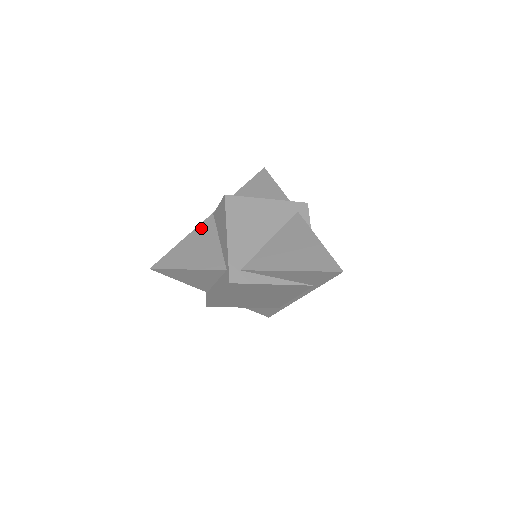
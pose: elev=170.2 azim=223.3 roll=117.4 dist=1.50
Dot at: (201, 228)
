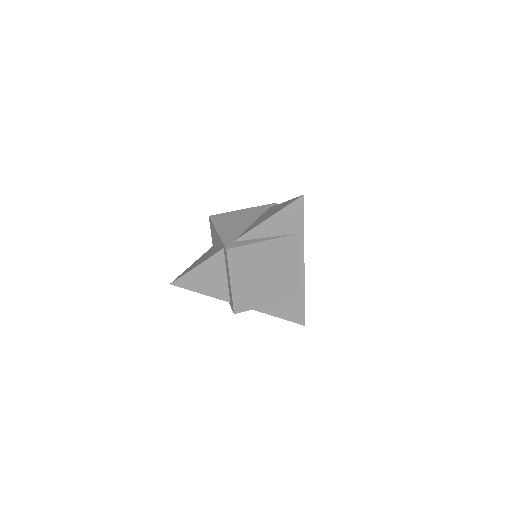
Dot at: occluded
